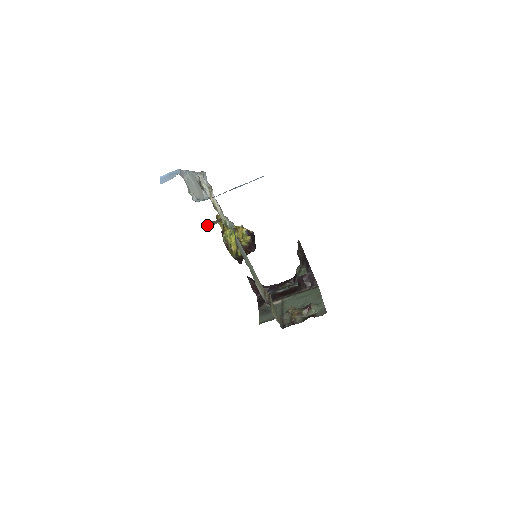
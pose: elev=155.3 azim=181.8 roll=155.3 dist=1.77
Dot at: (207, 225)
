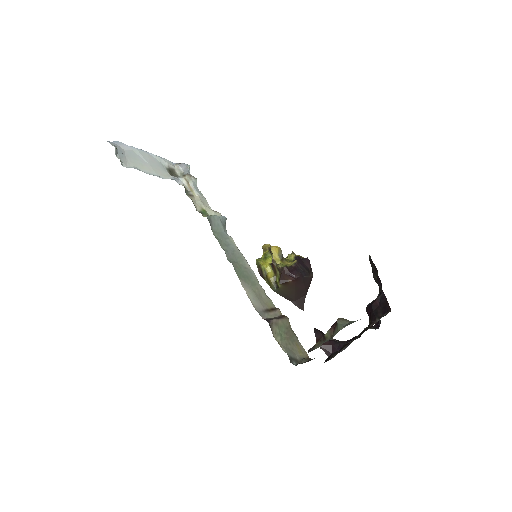
Dot at: occluded
